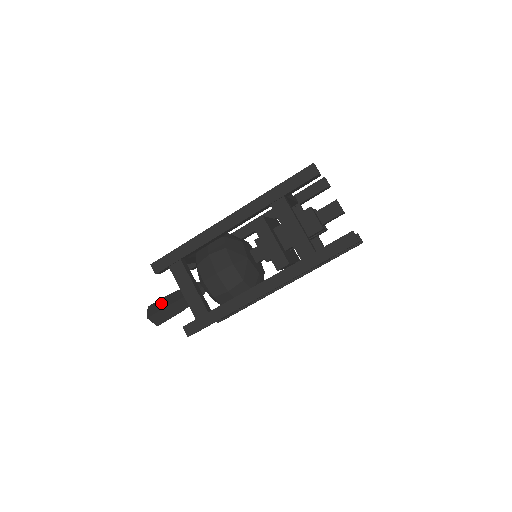
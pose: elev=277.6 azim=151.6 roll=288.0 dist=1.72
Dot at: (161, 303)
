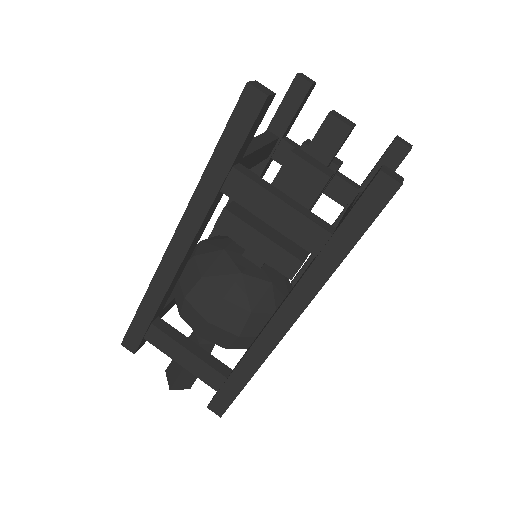
Dot at: (175, 364)
